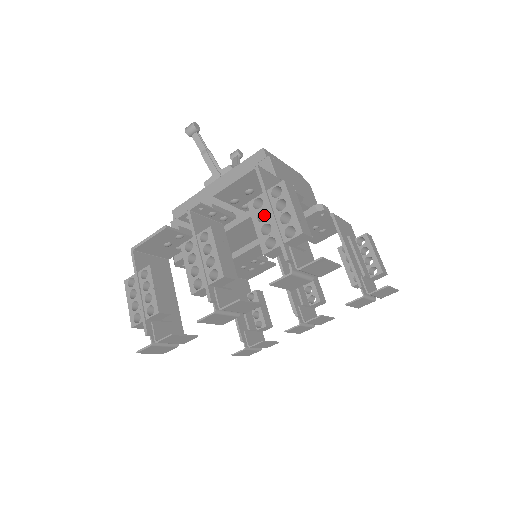
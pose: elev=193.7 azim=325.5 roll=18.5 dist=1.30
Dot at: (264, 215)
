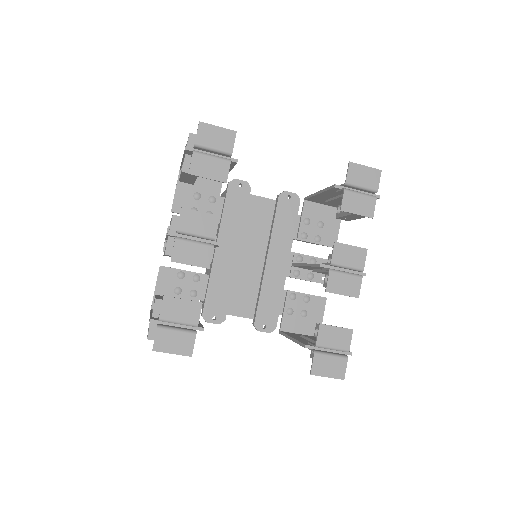
Dot at: occluded
